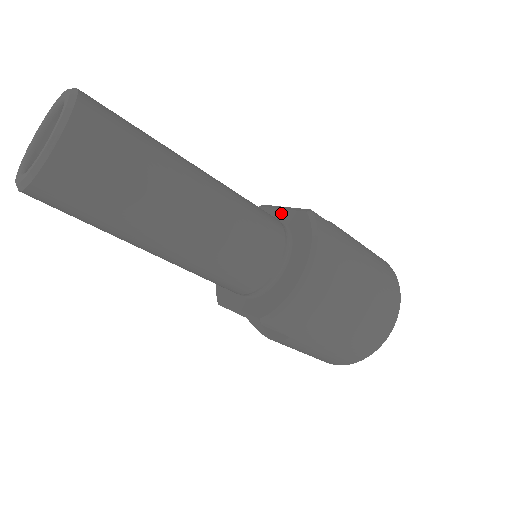
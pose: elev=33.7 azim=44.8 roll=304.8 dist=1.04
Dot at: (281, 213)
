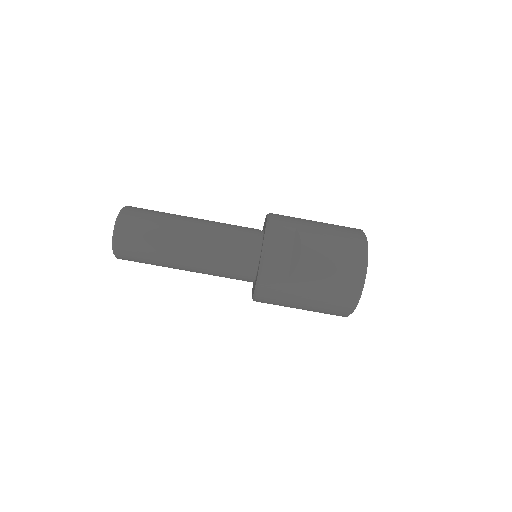
Dot at: occluded
